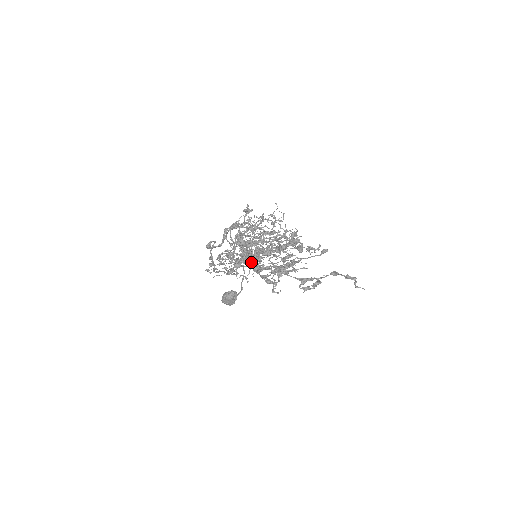
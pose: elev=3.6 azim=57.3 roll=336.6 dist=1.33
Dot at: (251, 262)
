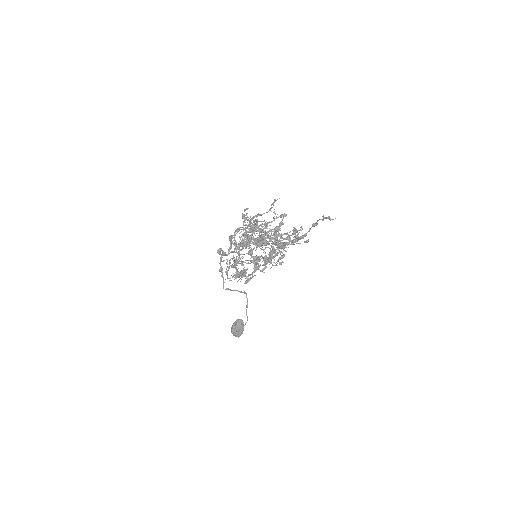
Dot at: occluded
